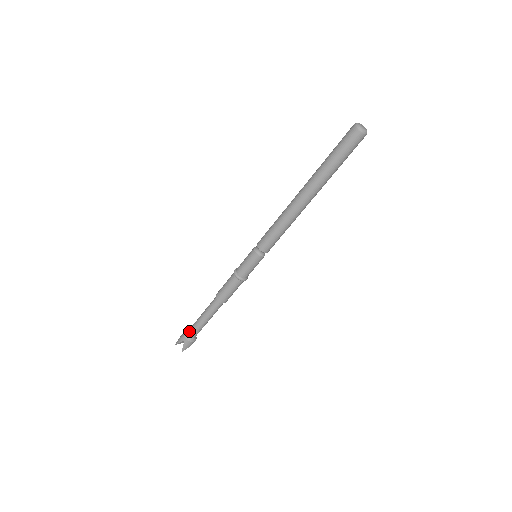
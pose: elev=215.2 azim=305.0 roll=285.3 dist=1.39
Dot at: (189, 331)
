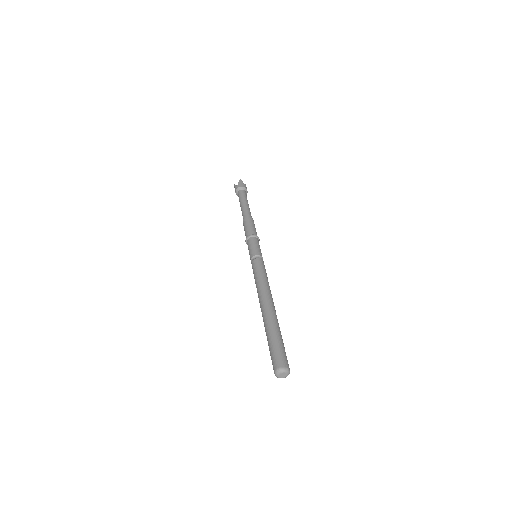
Dot at: (238, 196)
